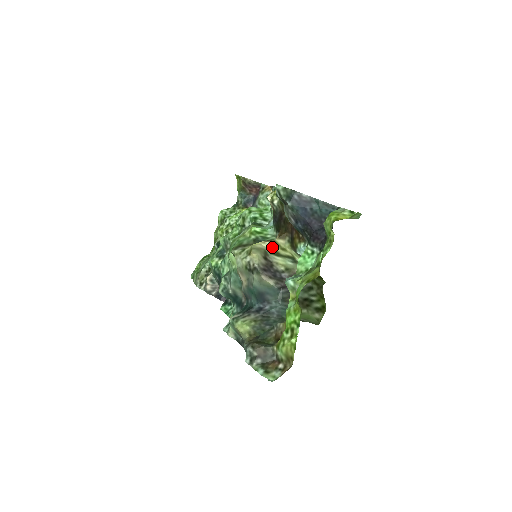
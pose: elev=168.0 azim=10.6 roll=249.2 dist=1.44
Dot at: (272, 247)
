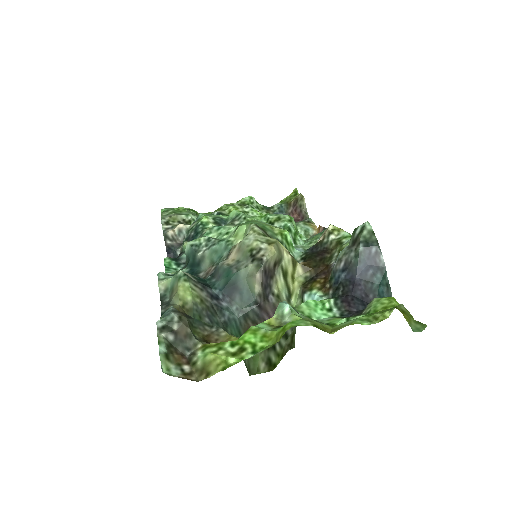
Dot at: (288, 264)
